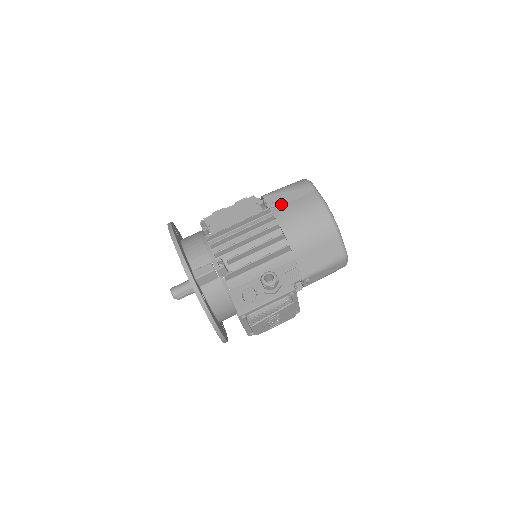
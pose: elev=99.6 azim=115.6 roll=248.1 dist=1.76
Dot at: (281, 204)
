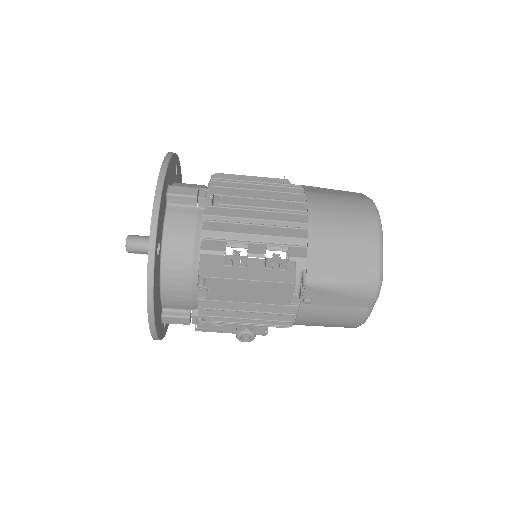
Dot at: (319, 303)
